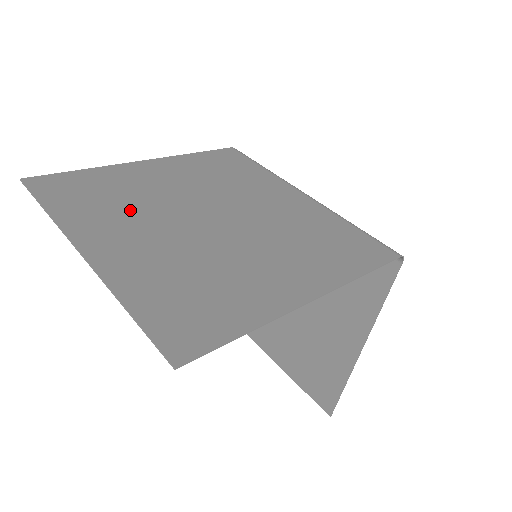
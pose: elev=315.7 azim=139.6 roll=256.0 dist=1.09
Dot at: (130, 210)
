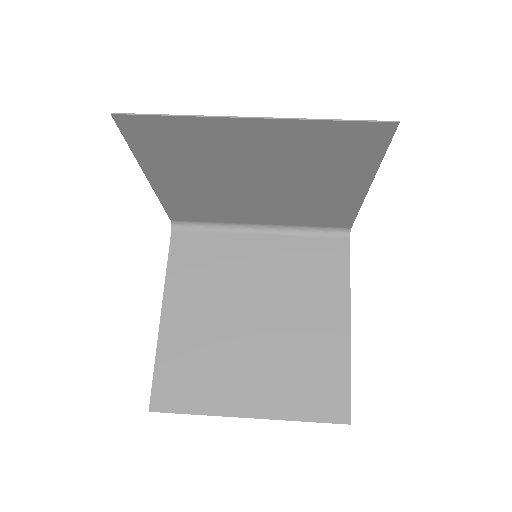
Dot at: (215, 153)
